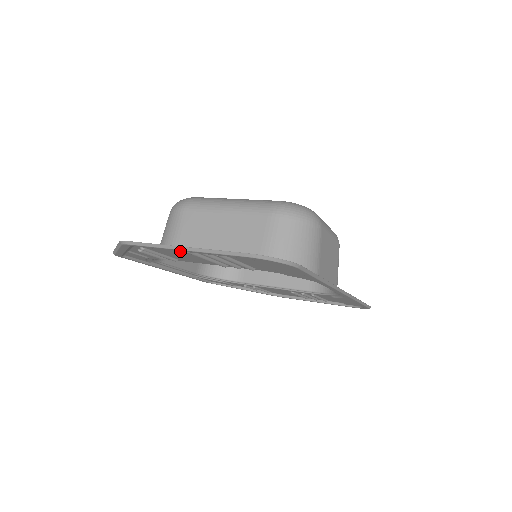
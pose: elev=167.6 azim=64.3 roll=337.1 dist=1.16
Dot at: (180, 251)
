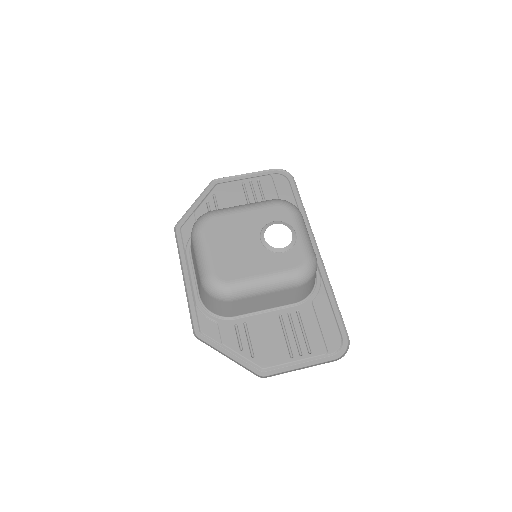
Dot at: (295, 365)
